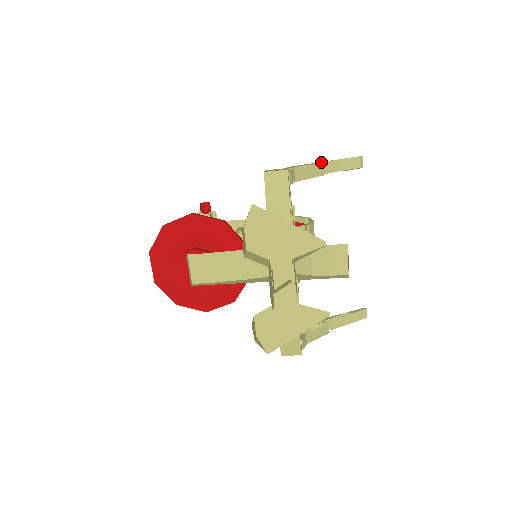
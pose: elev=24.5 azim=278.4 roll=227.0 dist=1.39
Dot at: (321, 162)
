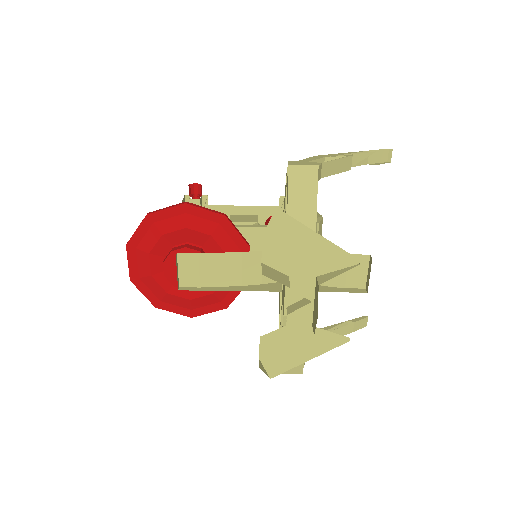
Dot at: (348, 153)
